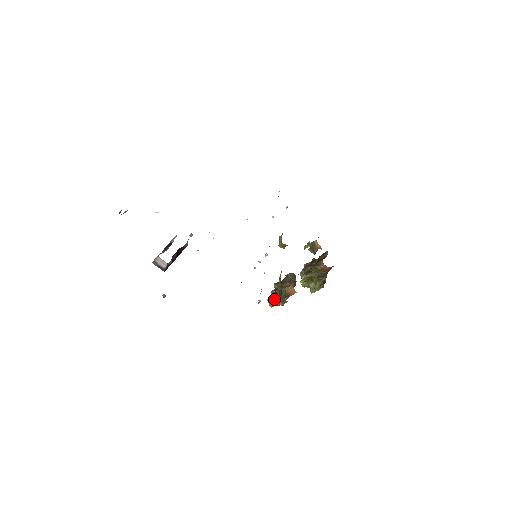
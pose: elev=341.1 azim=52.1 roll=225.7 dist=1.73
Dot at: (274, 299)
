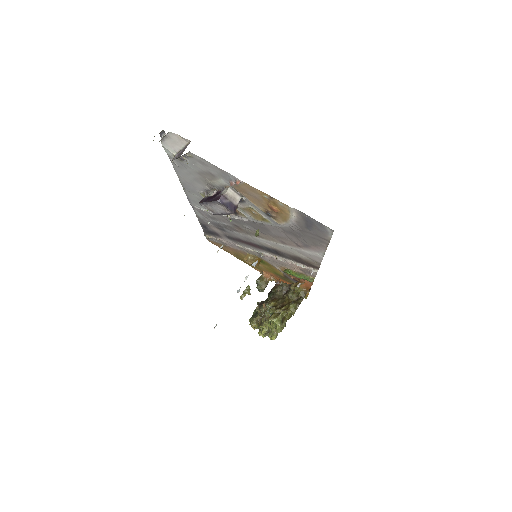
Dot at: (284, 309)
